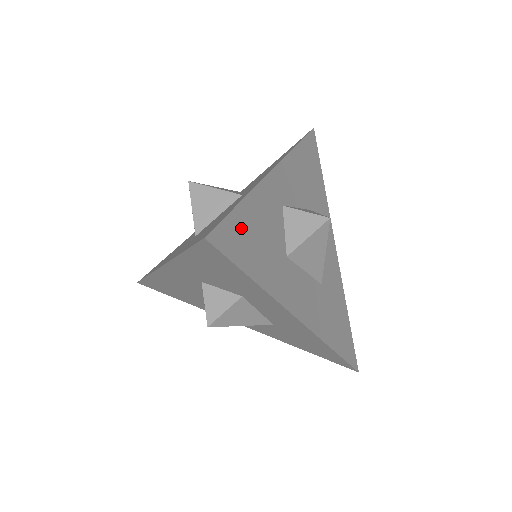
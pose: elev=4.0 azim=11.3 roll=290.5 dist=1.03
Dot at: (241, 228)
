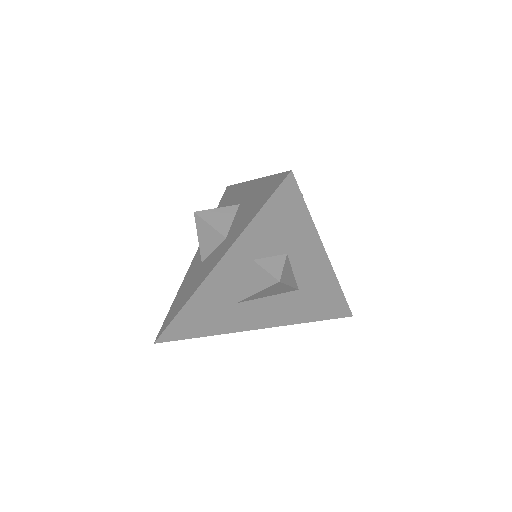
Dot at: occluded
